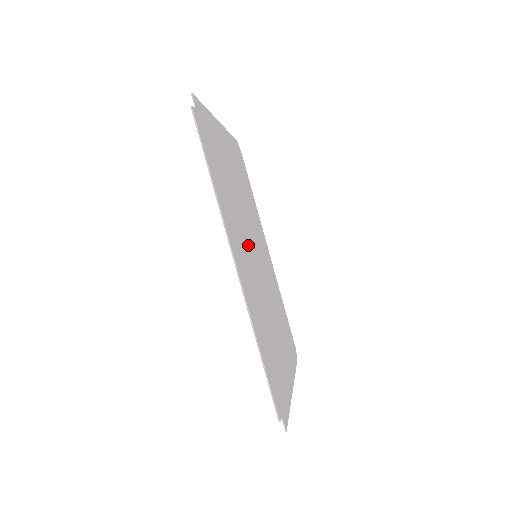
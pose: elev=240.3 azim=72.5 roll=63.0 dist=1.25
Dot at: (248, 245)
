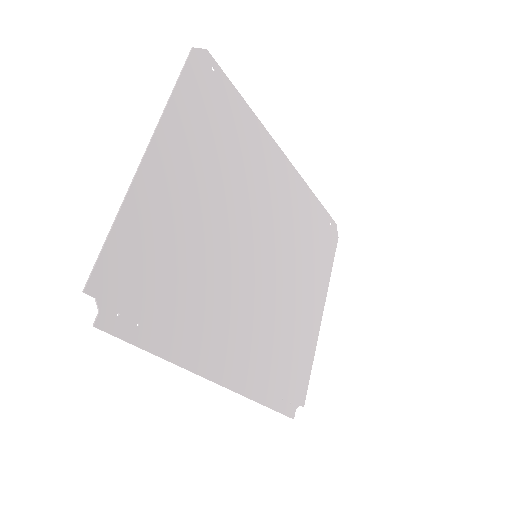
Dot at: (239, 282)
